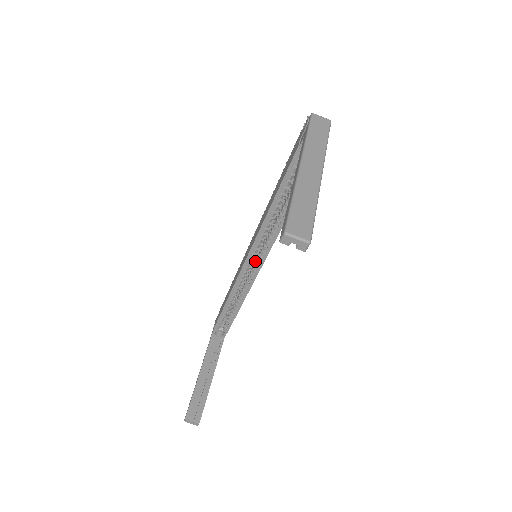
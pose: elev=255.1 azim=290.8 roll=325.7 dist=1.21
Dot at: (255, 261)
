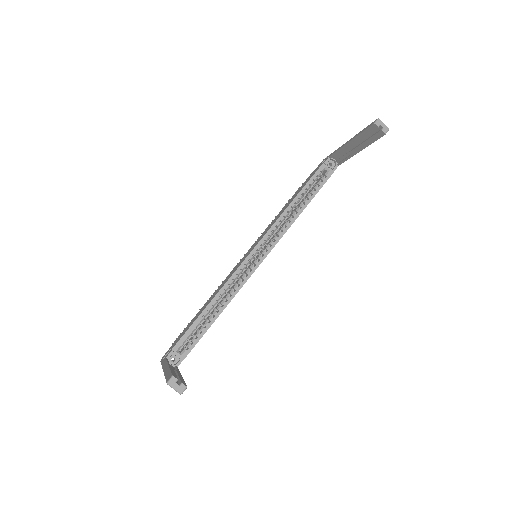
Dot at: (255, 259)
